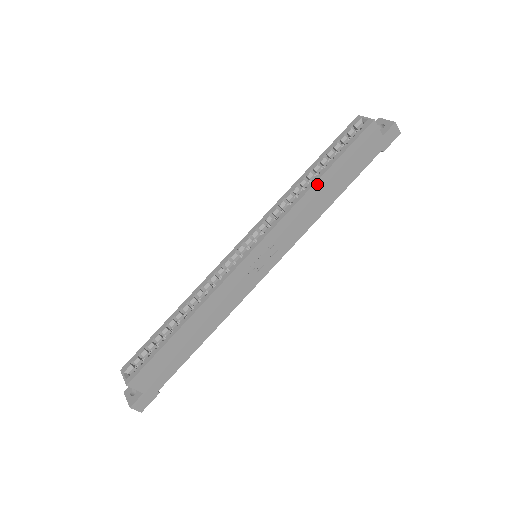
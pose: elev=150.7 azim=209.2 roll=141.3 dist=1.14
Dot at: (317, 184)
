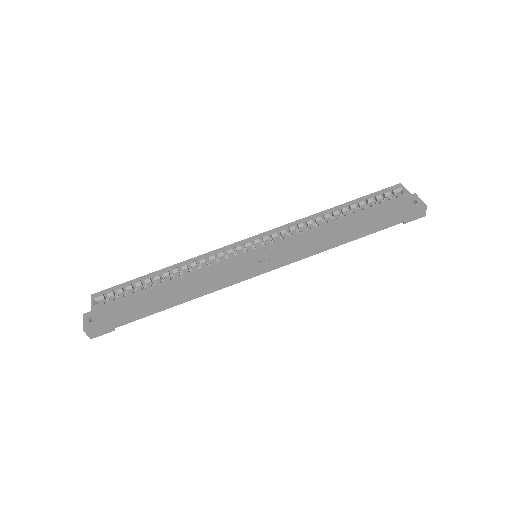
Dot at: (339, 224)
